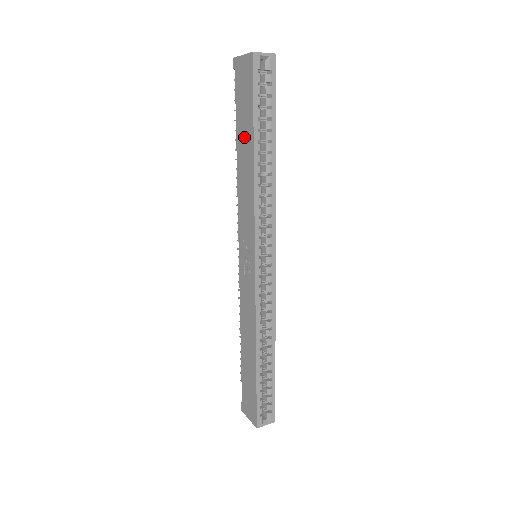
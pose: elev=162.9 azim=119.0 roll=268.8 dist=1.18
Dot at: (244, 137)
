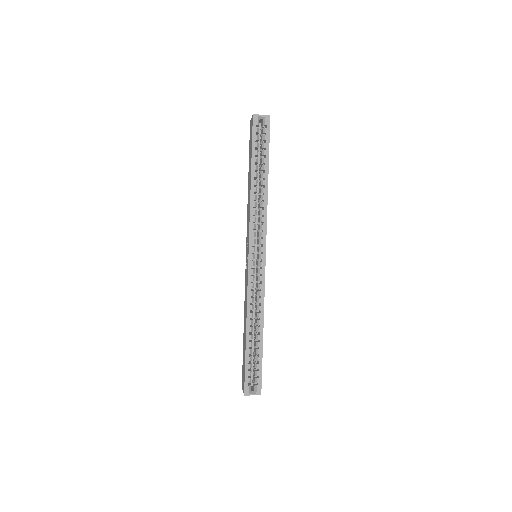
Dot at: occluded
